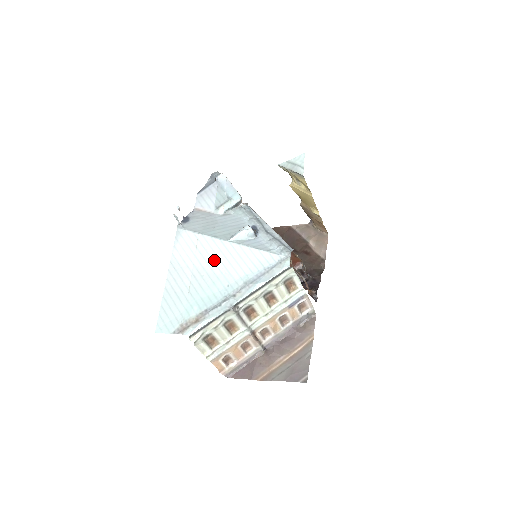
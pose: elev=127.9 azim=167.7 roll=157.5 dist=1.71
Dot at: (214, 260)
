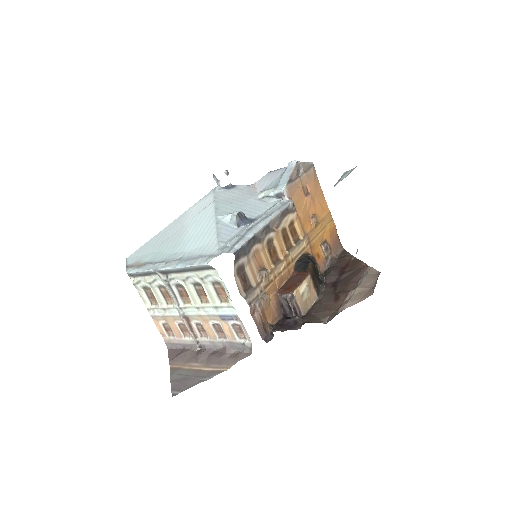
Dot at: (195, 227)
